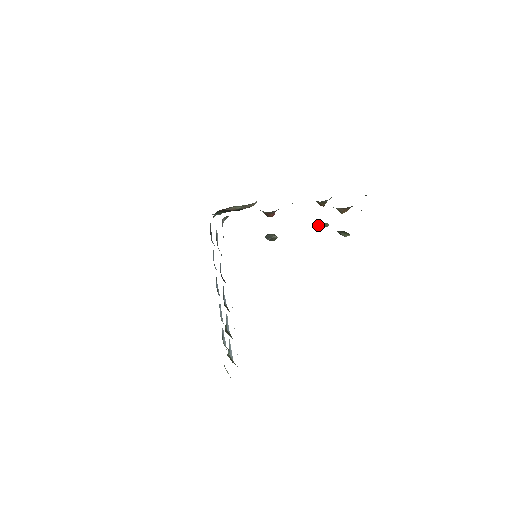
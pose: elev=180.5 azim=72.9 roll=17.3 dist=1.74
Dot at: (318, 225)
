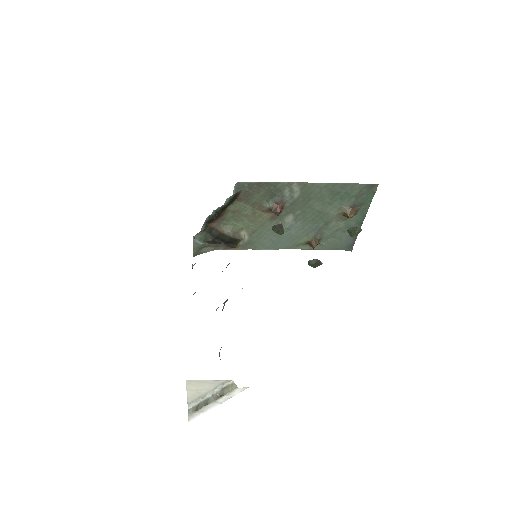
Dot at: (313, 259)
